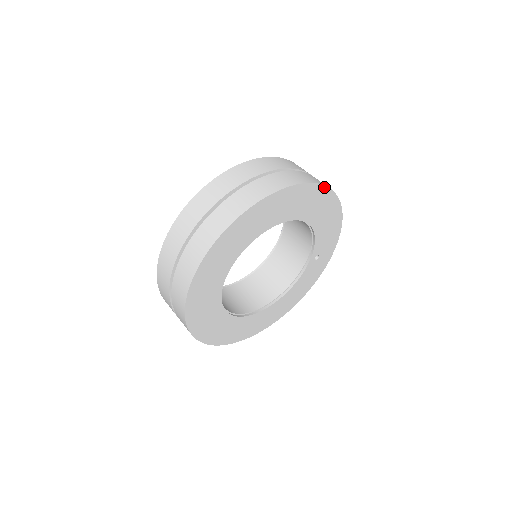
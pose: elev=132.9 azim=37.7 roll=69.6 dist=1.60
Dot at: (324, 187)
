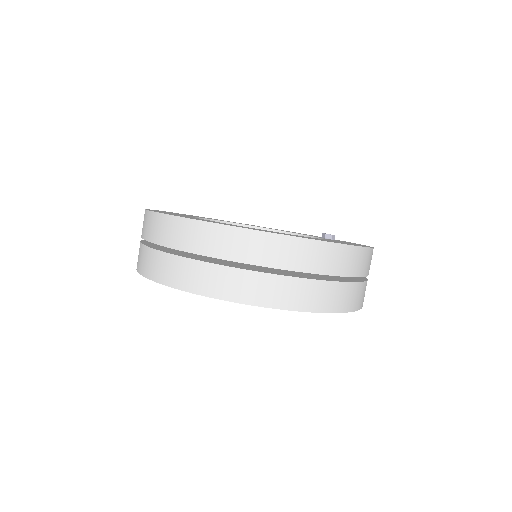
Dot at: (335, 312)
